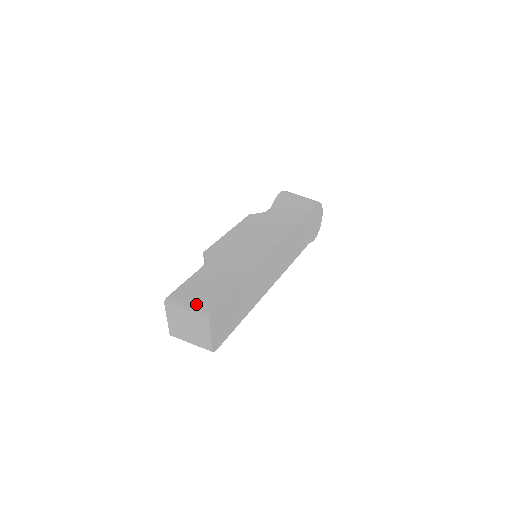
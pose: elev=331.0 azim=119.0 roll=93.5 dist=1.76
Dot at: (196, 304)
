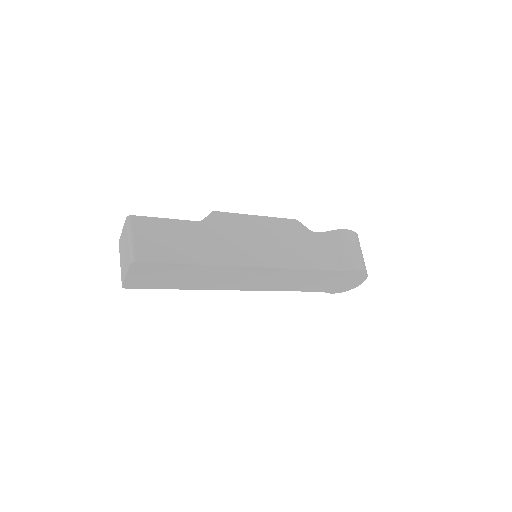
Dot at: (139, 243)
